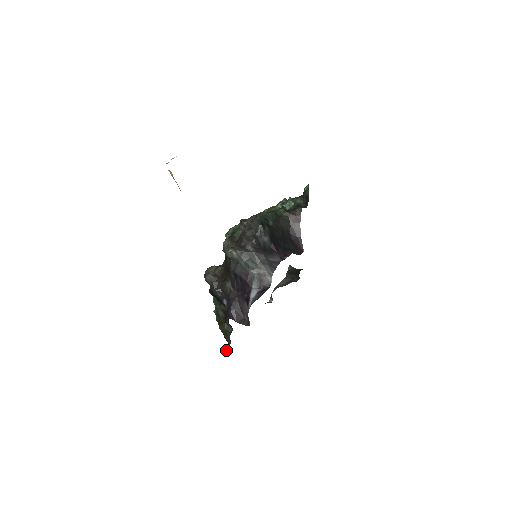
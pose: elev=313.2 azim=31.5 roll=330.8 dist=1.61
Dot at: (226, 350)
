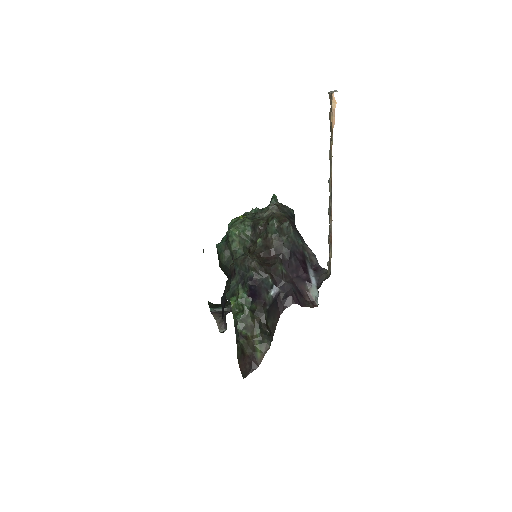
Dot at: (241, 372)
